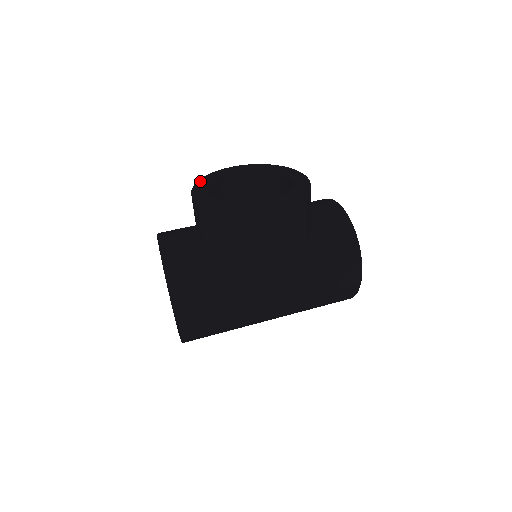
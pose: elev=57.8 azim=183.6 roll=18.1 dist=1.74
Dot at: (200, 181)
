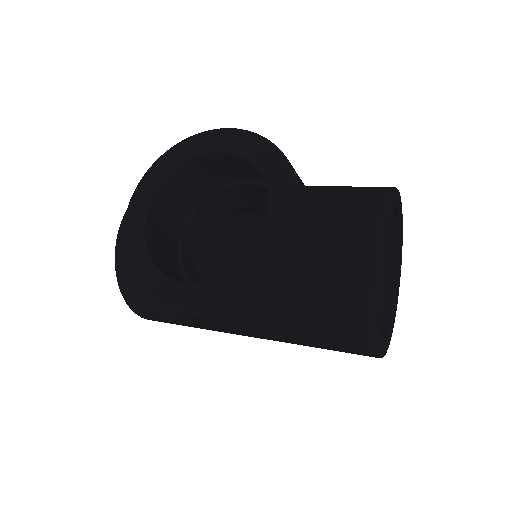
Dot at: (155, 166)
